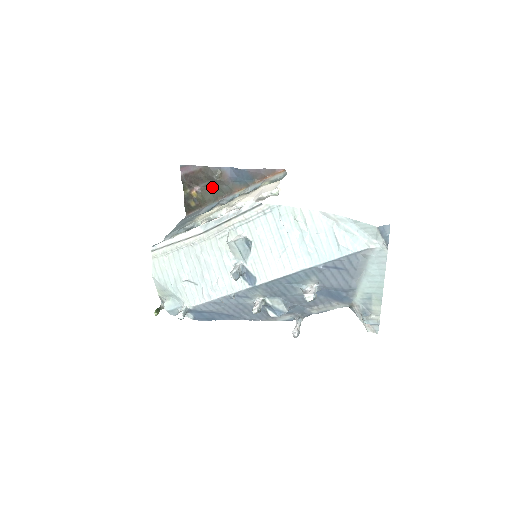
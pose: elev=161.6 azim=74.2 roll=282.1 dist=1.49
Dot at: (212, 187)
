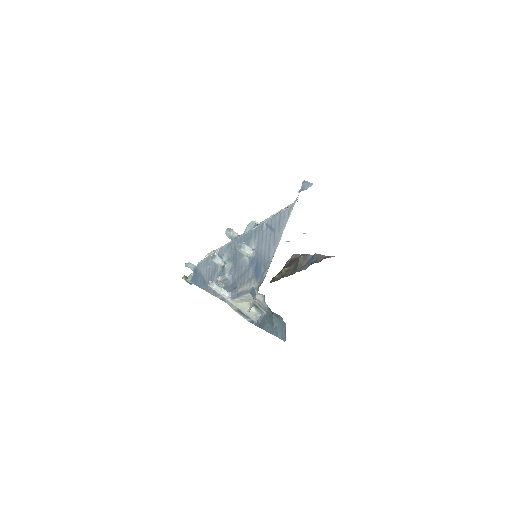
Dot at: (295, 268)
